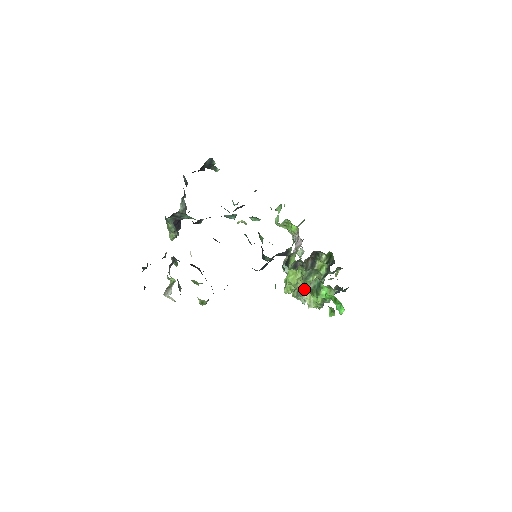
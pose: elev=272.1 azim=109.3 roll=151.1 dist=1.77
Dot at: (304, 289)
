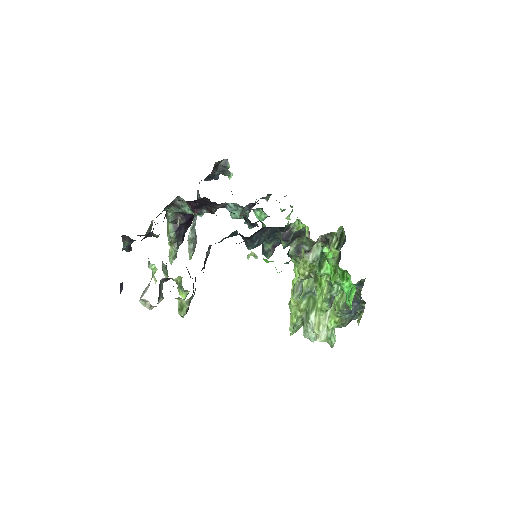
Dot at: (305, 272)
